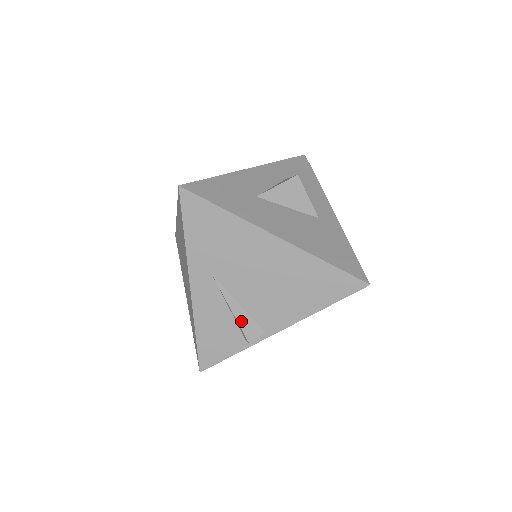
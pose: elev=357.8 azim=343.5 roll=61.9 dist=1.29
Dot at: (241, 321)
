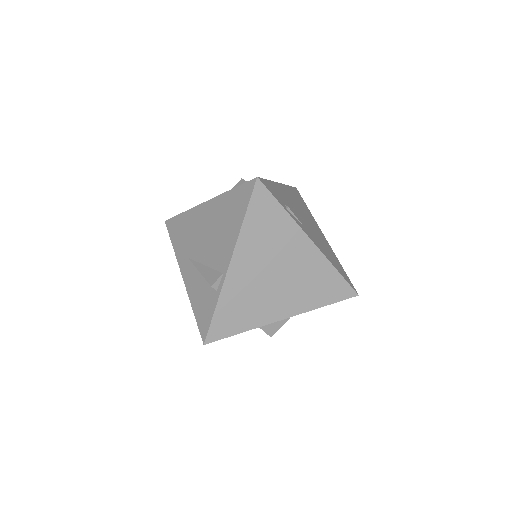
Dot at: (206, 275)
